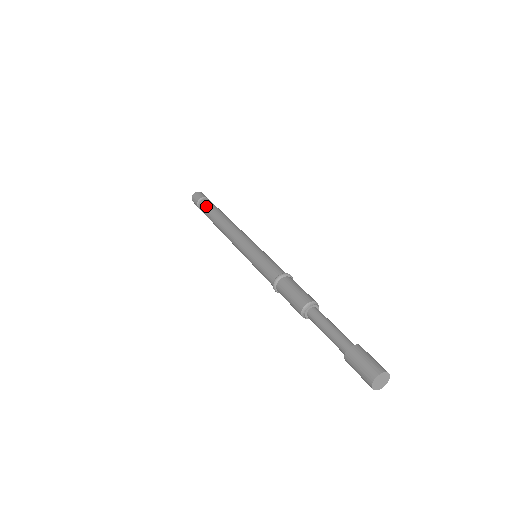
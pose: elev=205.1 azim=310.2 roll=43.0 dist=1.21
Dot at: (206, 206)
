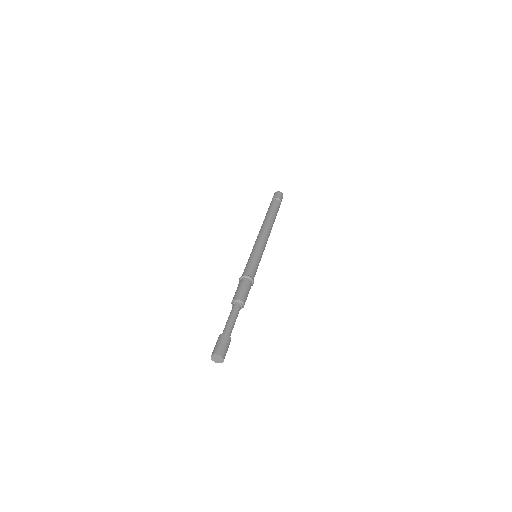
Dot at: (275, 206)
